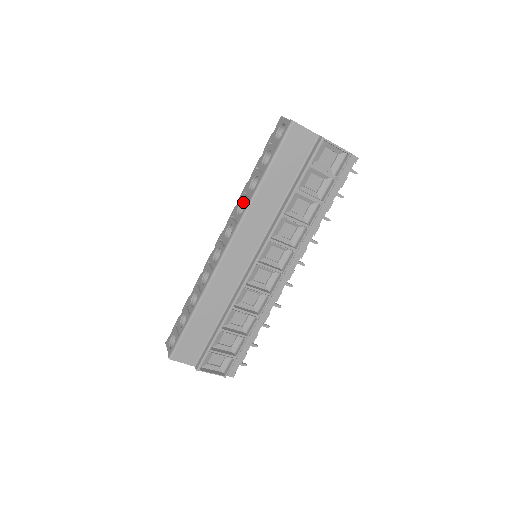
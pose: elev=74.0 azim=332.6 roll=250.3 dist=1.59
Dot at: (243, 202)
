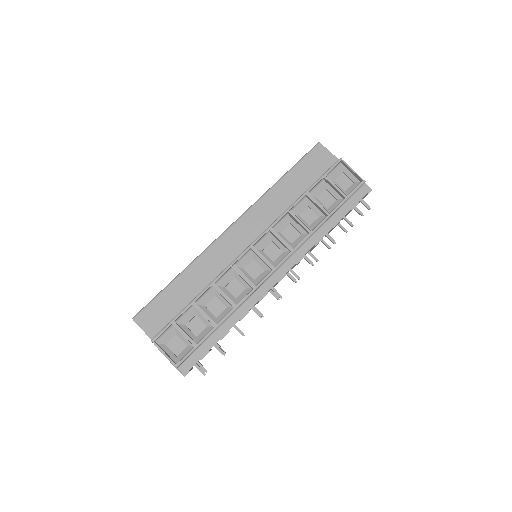
Dot at: occluded
